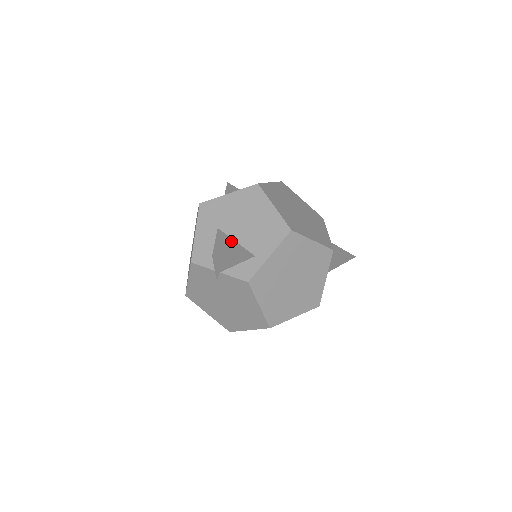
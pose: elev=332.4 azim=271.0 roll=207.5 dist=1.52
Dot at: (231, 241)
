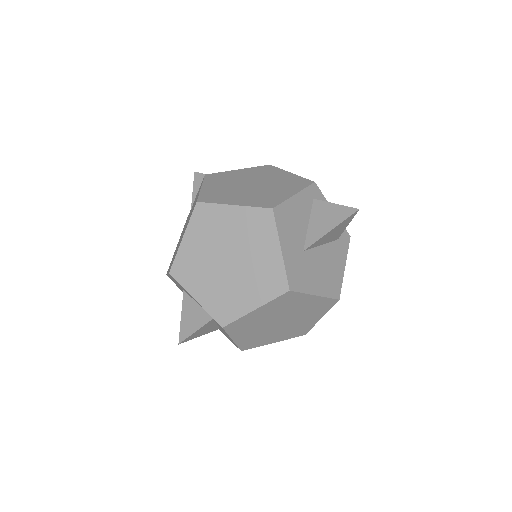
Dot at: occluded
